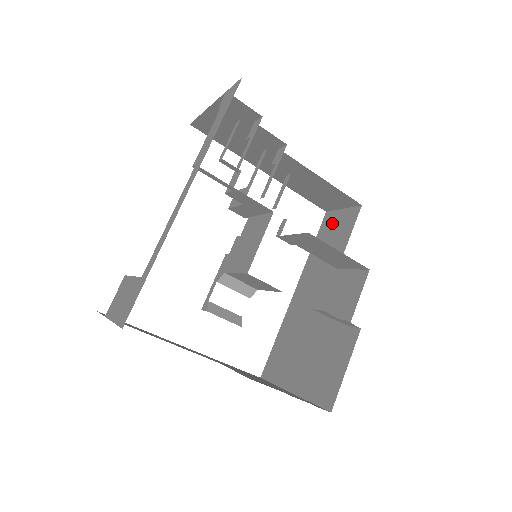
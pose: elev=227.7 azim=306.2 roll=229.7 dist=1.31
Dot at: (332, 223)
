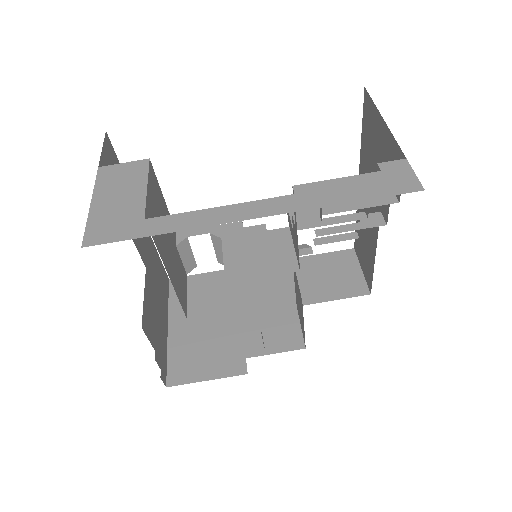
Dot at: (343, 266)
